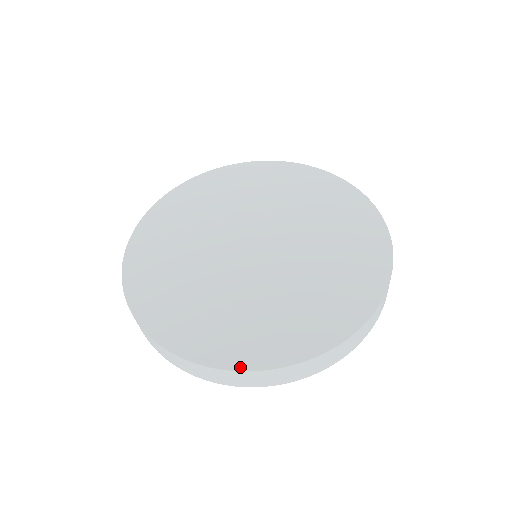
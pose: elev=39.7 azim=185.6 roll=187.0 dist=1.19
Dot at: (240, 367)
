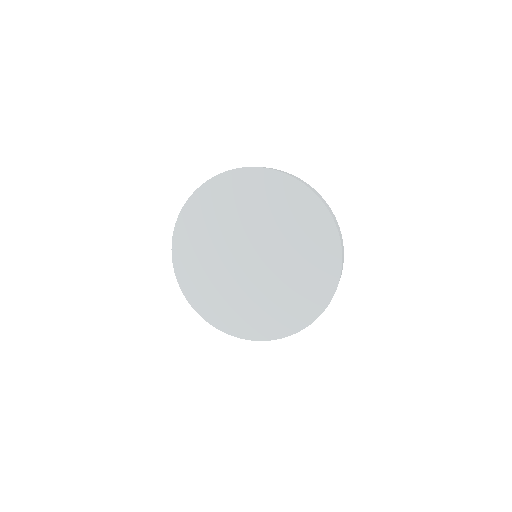
Dot at: (320, 312)
